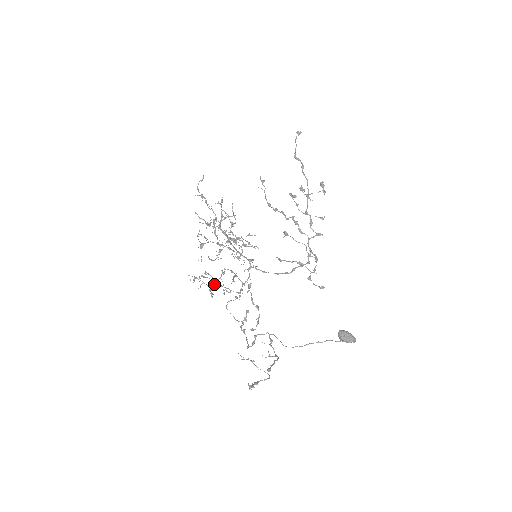
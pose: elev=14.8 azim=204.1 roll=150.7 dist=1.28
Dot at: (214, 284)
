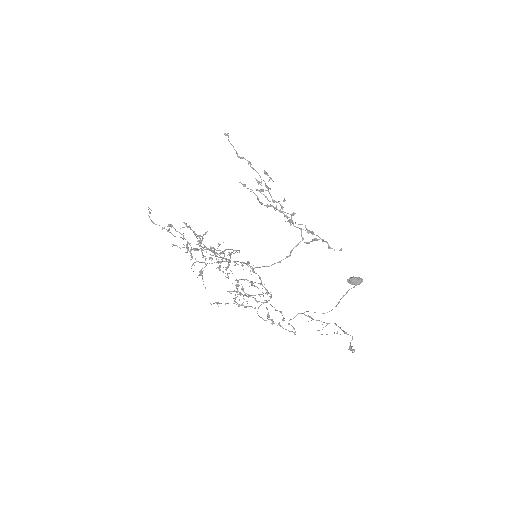
Dot at: occluded
